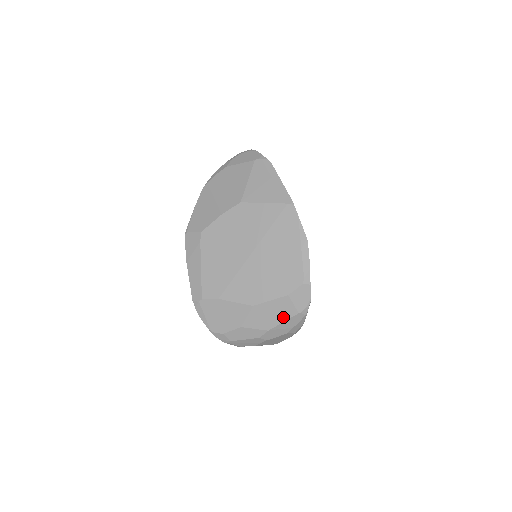
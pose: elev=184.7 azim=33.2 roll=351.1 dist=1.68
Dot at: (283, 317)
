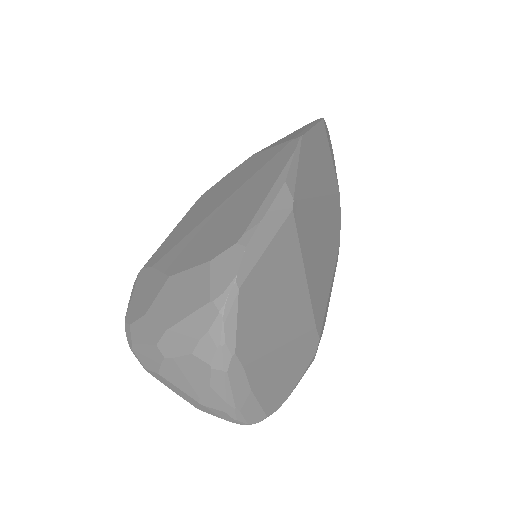
Dot at: (190, 306)
